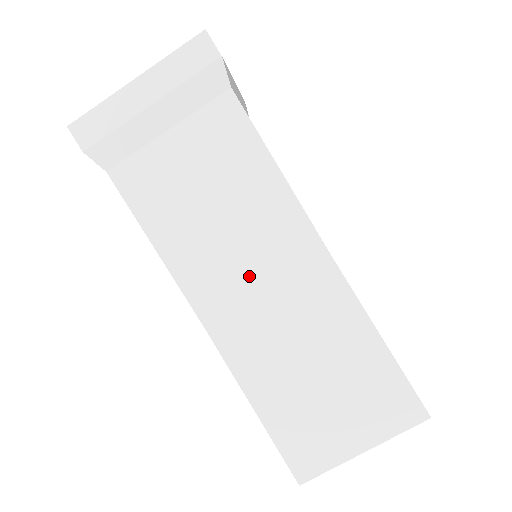
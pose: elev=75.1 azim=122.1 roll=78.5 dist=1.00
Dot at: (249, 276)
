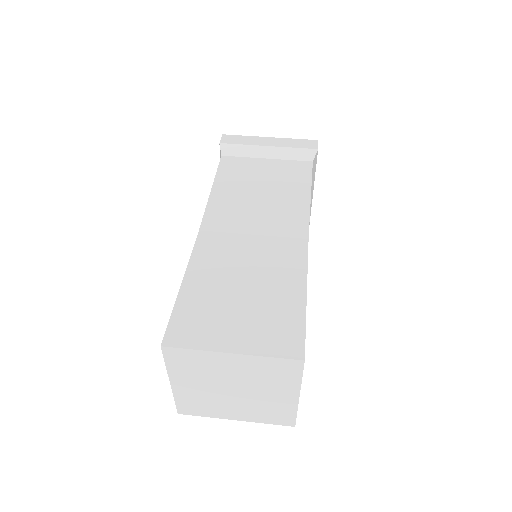
Dot at: (251, 223)
